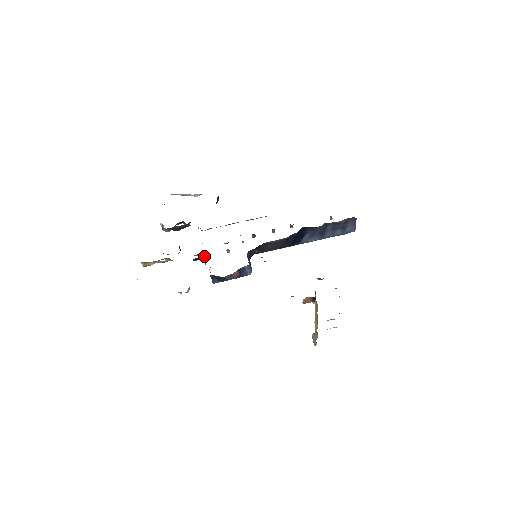
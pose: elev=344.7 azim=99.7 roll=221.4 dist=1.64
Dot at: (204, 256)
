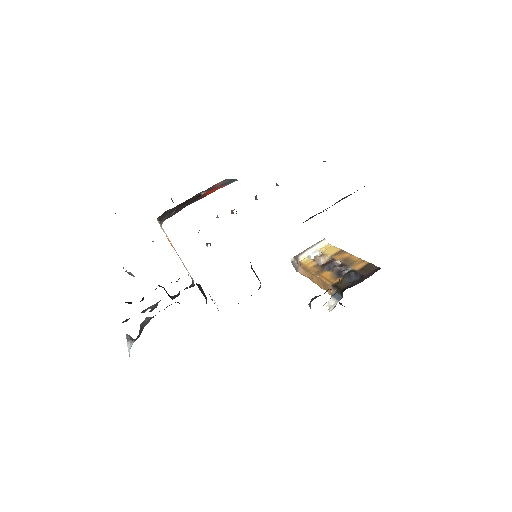
Dot at: occluded
